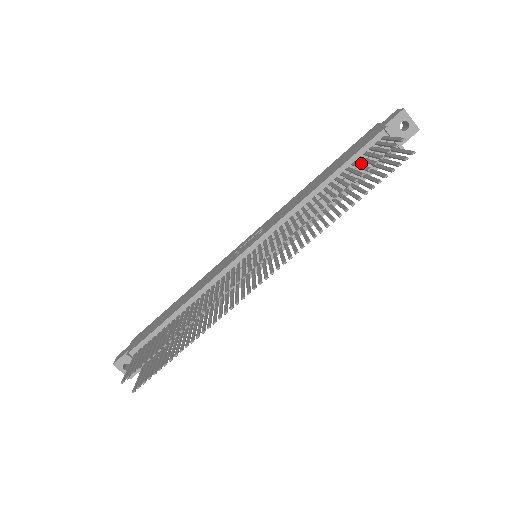
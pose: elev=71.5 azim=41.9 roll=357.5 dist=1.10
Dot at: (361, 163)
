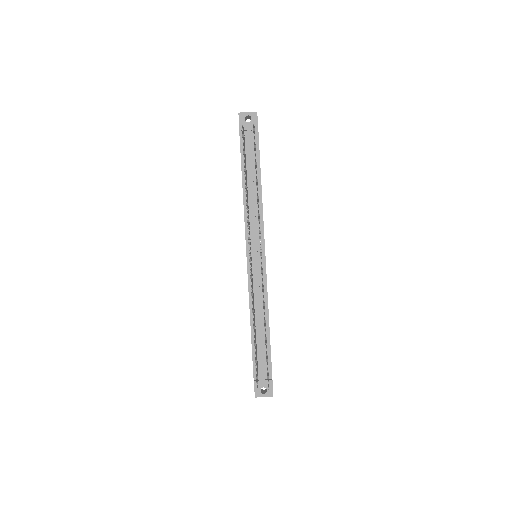
Dot at: (248, 156)
